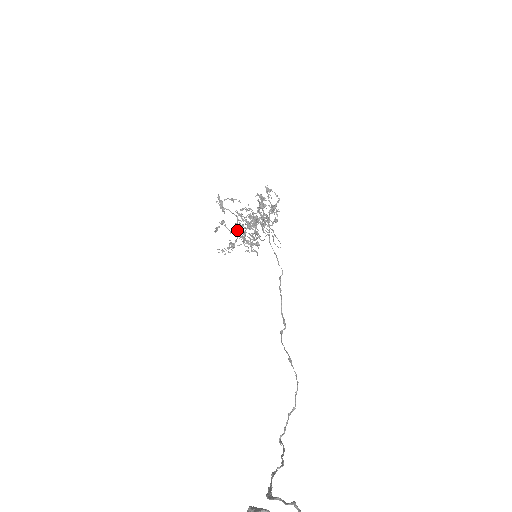
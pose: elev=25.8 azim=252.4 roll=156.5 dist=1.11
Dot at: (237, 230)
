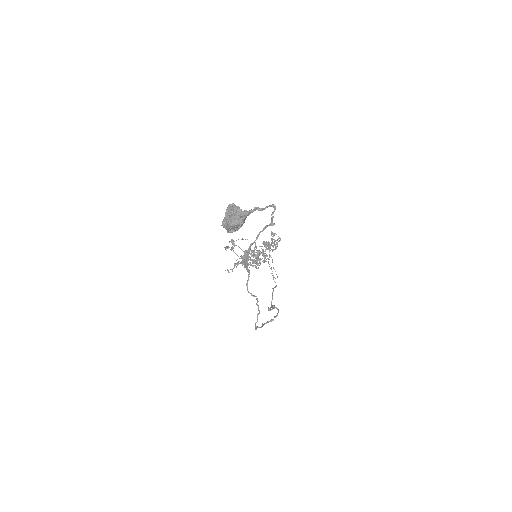
Dot at: occluded
